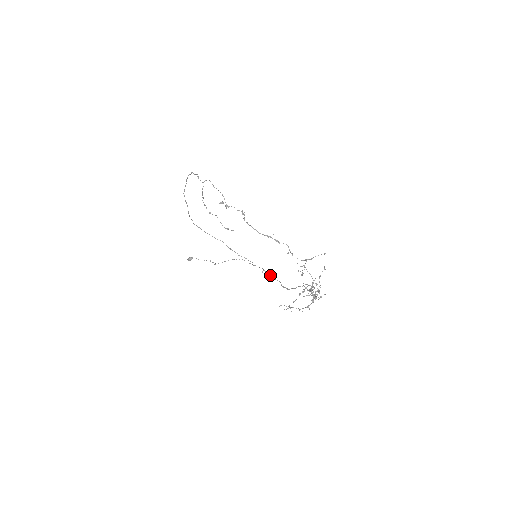
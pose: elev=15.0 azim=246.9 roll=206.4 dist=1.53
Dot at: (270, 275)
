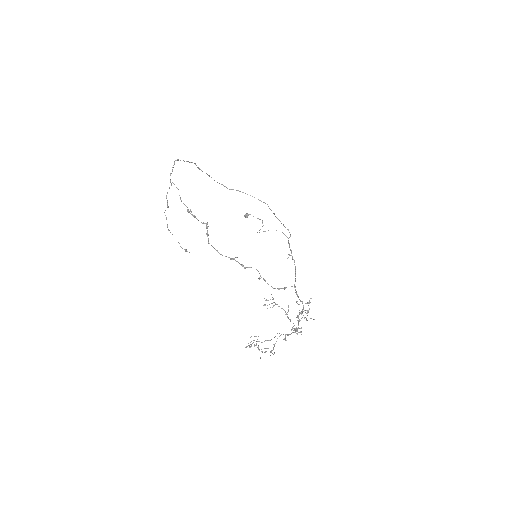
Dot at: (294, 264)
